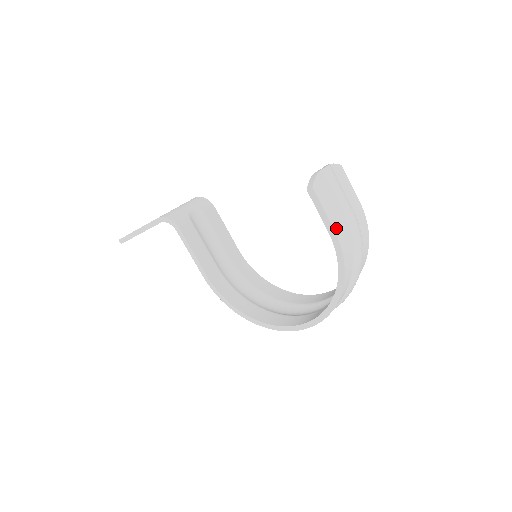
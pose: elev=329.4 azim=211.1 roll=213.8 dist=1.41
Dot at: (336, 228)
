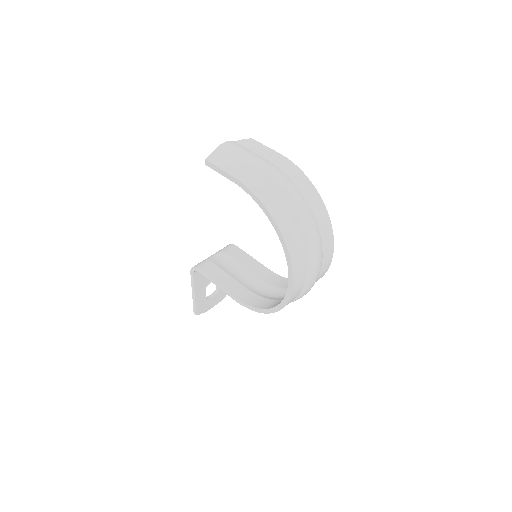
Dot at: (237, 175)
